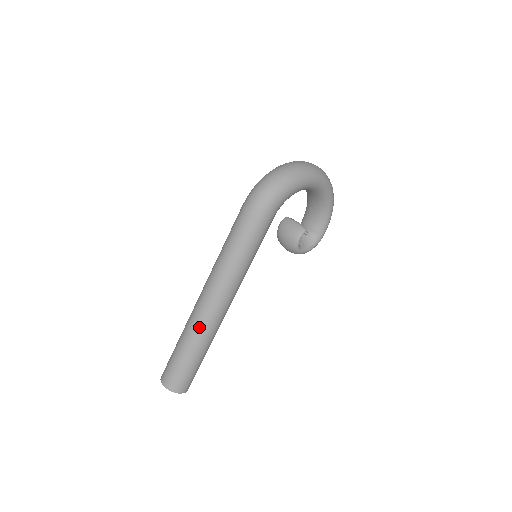
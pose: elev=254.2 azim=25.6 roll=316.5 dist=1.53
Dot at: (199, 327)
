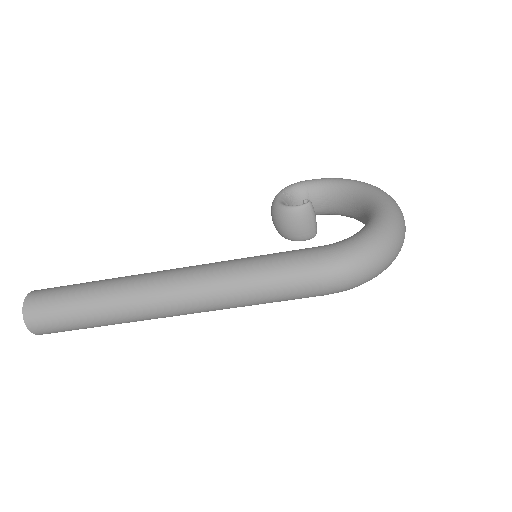
Dot at: (140, 320)
